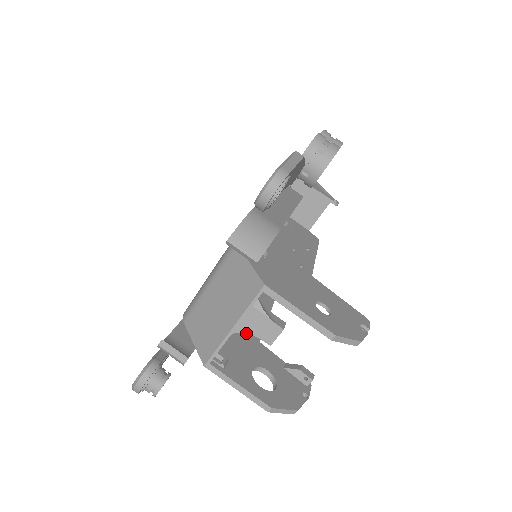
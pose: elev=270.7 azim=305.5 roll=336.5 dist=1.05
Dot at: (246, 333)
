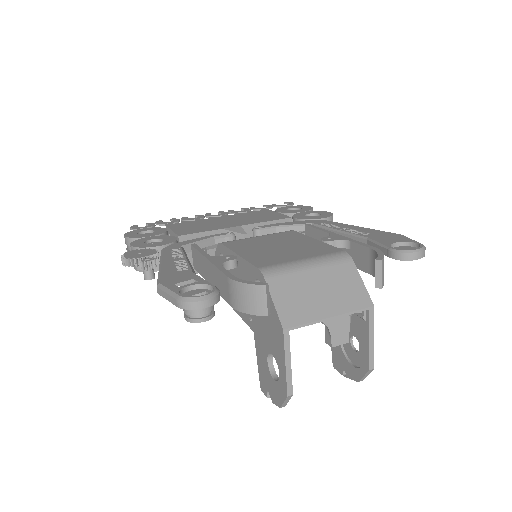
Dot at: (328, 327)
